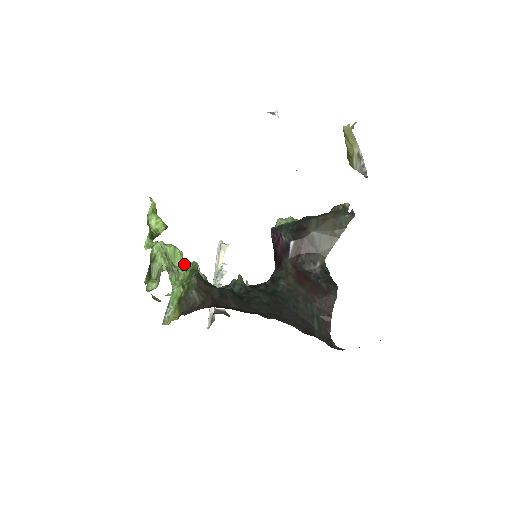
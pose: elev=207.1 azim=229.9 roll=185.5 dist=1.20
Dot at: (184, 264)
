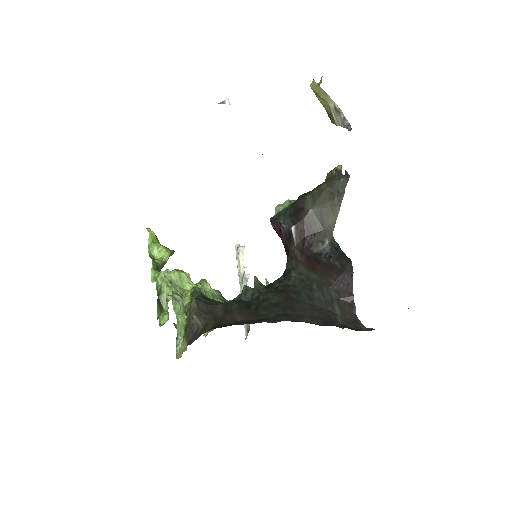
Dot at: (193, 285)
